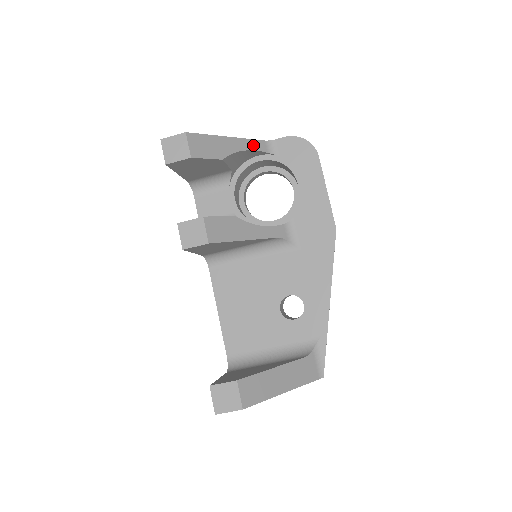
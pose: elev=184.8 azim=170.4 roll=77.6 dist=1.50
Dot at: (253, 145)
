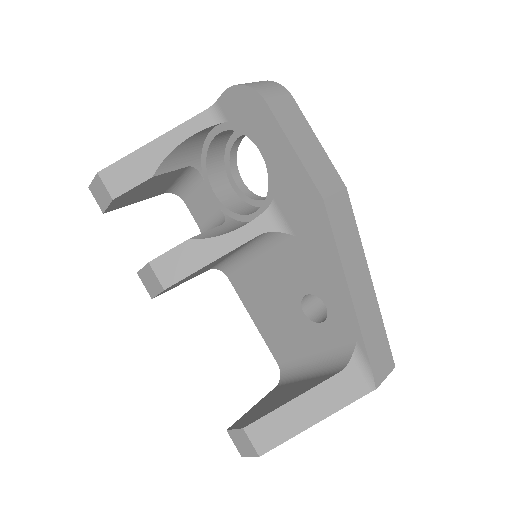
Dot at: (189, 129)
